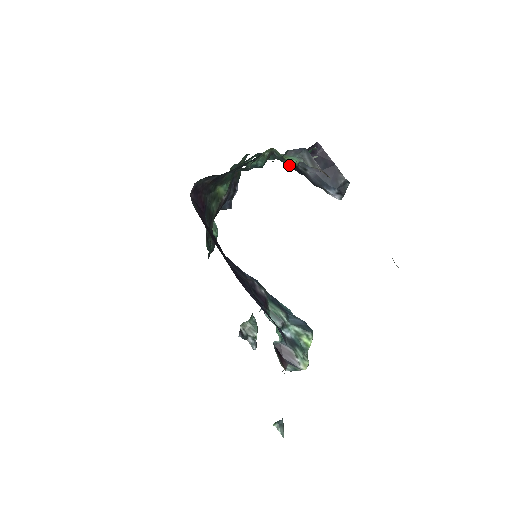
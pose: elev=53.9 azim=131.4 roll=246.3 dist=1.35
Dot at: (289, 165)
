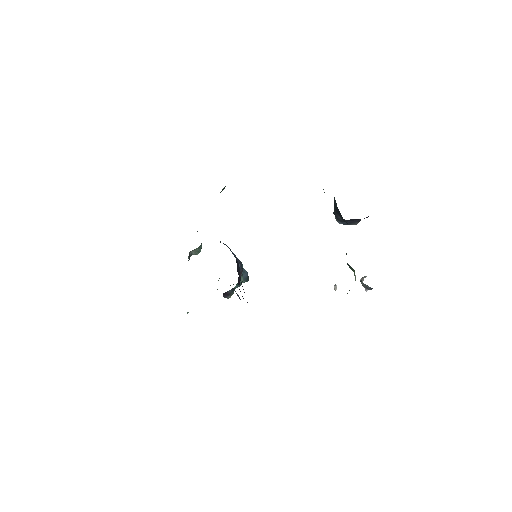
Dot at: occluded
